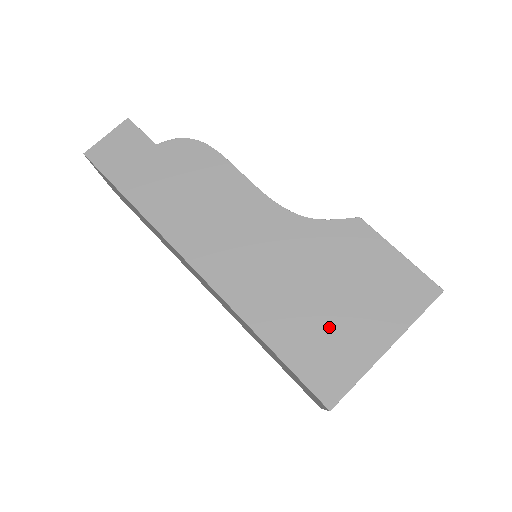
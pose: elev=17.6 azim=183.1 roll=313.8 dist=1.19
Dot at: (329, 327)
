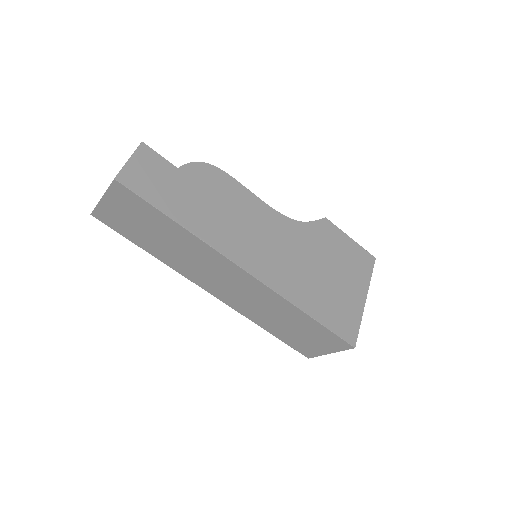
Dot at: (337, 295)
